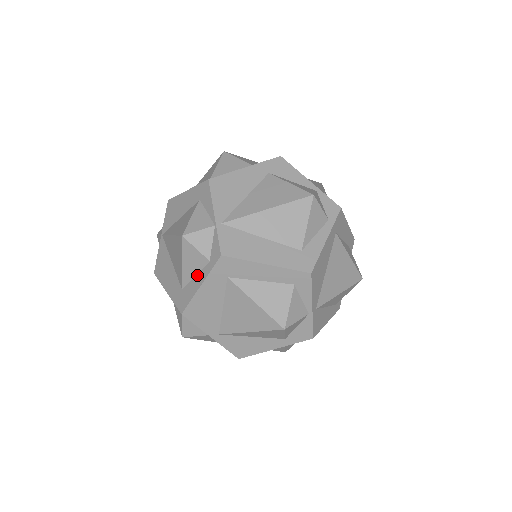
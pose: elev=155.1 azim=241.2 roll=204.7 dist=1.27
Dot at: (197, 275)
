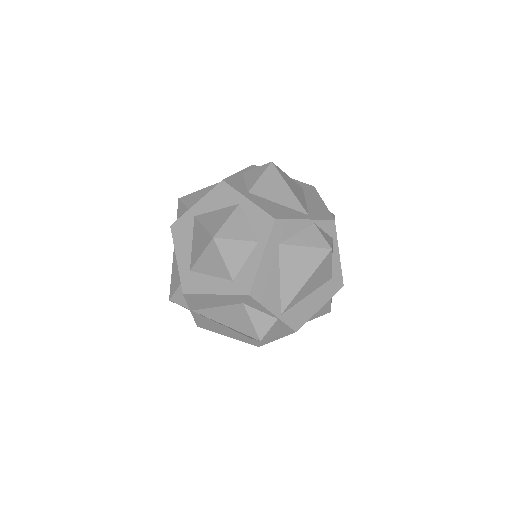
Dot at: occluded
